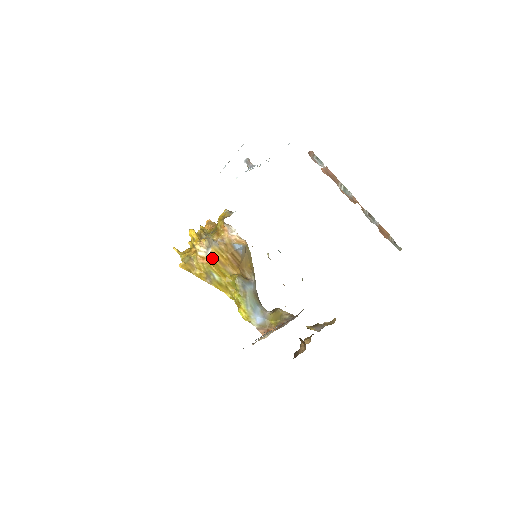
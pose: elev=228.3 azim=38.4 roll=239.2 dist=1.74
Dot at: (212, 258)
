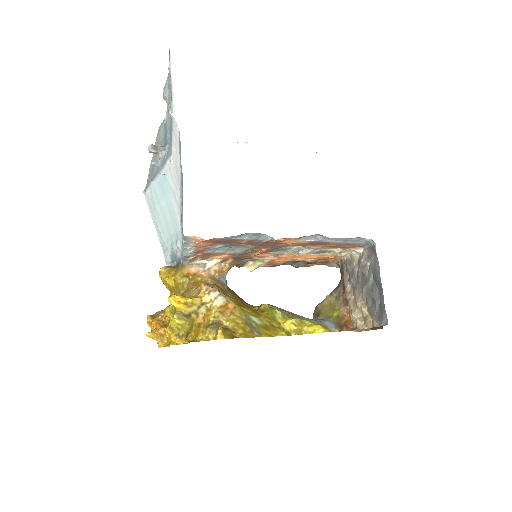
Dot at: (230, 299)
